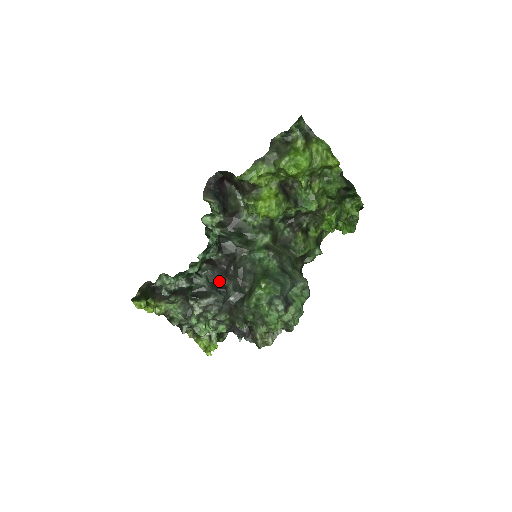
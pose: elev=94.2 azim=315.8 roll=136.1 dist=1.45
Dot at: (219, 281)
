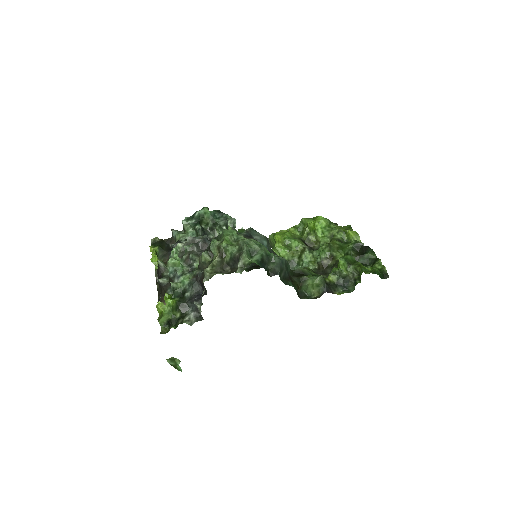
Dot at: occluded
